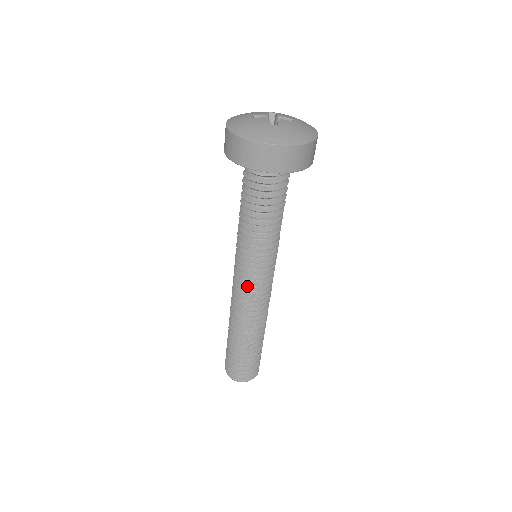
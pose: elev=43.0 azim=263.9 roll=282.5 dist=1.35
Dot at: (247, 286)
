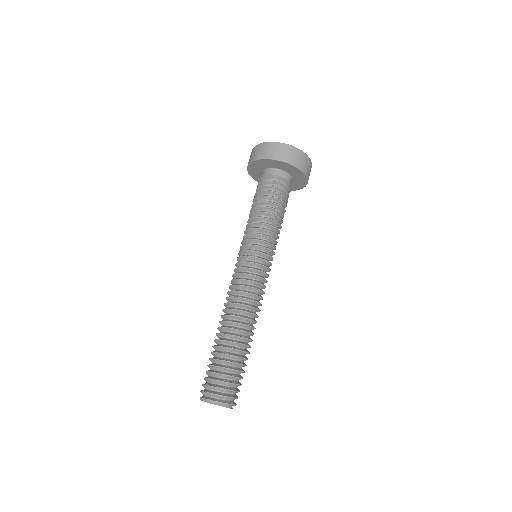
Dot at: (247, 272)
